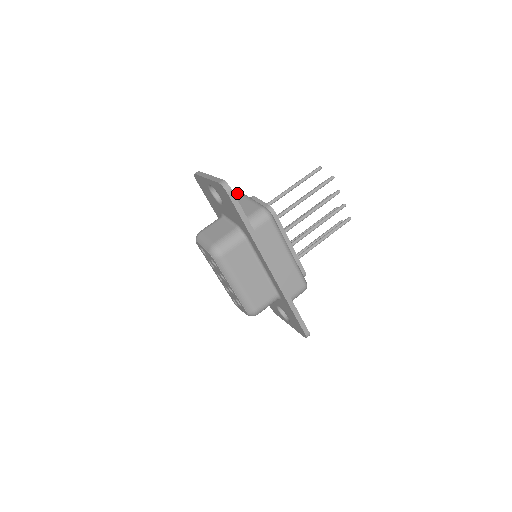
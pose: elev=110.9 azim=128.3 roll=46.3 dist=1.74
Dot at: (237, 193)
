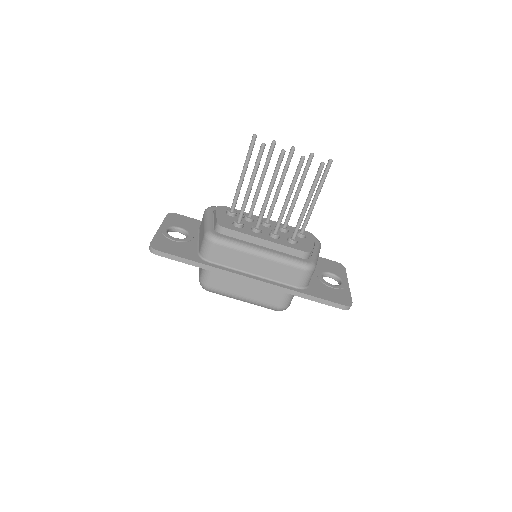
Dot at: occluded
